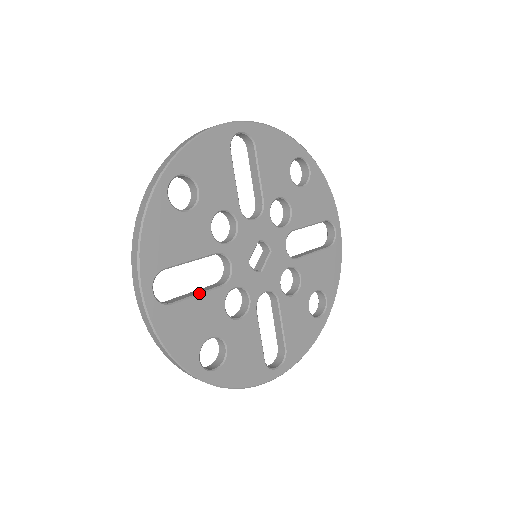
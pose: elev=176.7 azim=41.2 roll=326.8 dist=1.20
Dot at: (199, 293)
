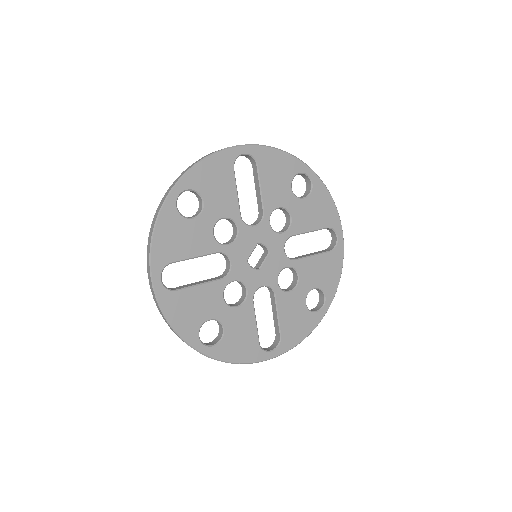
Dot at: (201, 283)
